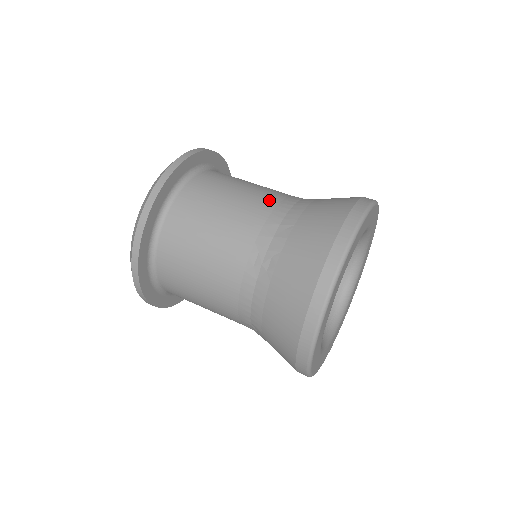
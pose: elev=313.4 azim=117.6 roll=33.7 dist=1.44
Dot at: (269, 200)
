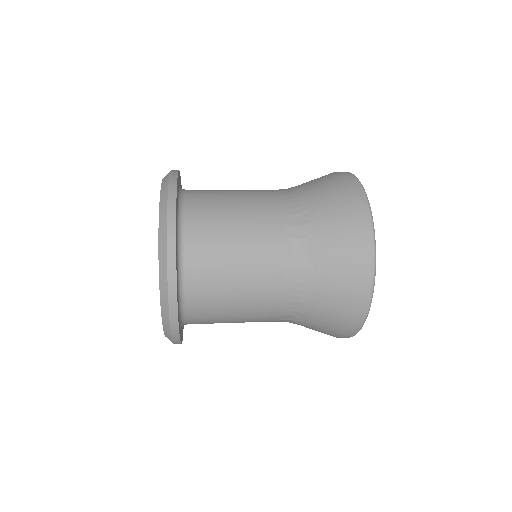
Dot at: (268, 197)
